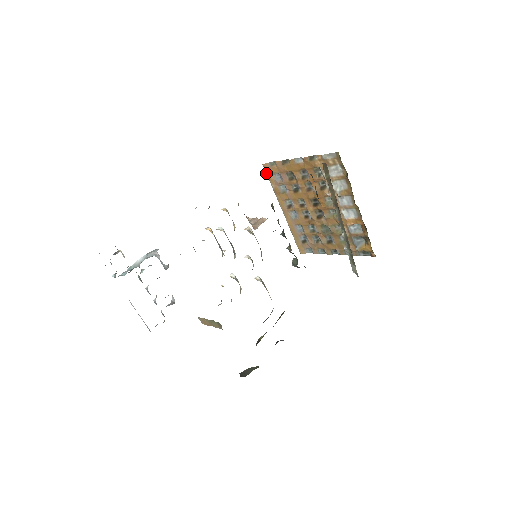
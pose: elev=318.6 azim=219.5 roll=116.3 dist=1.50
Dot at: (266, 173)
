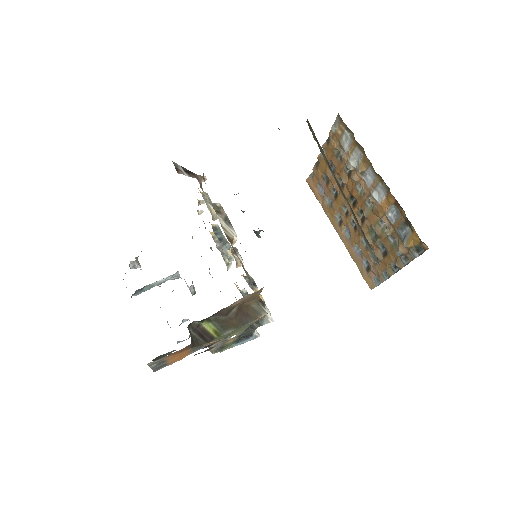
Dot at: occluded
